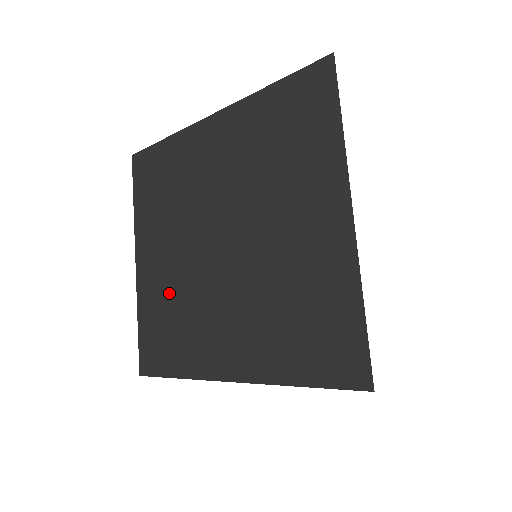
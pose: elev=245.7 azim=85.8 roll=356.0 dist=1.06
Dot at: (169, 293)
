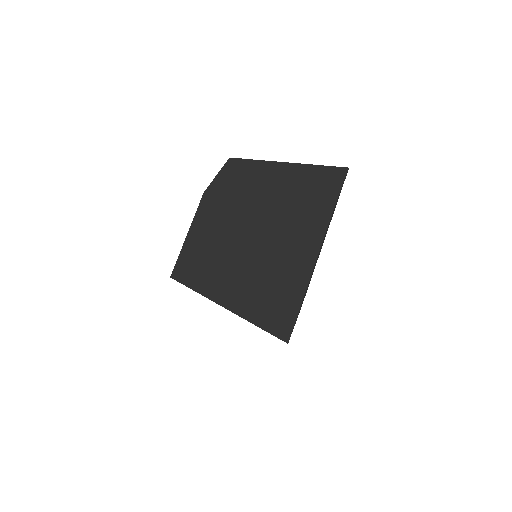
Dot at: (199, 255)
